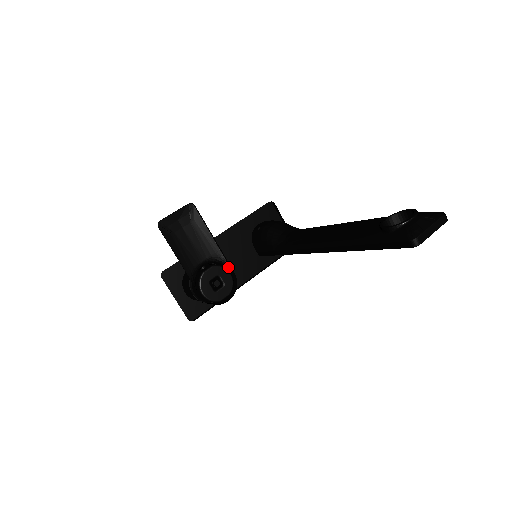
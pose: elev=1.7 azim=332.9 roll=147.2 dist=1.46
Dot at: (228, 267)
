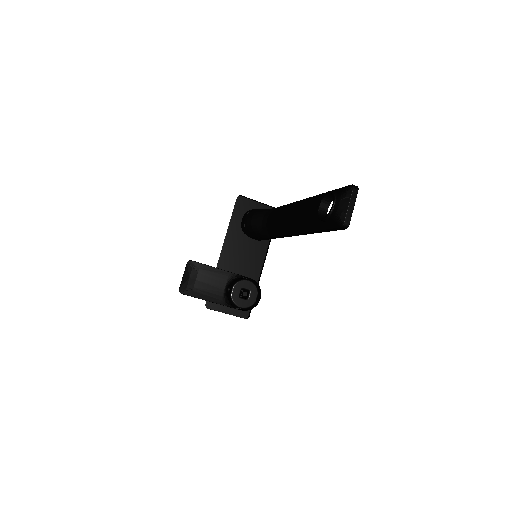
Dot at: occluded
